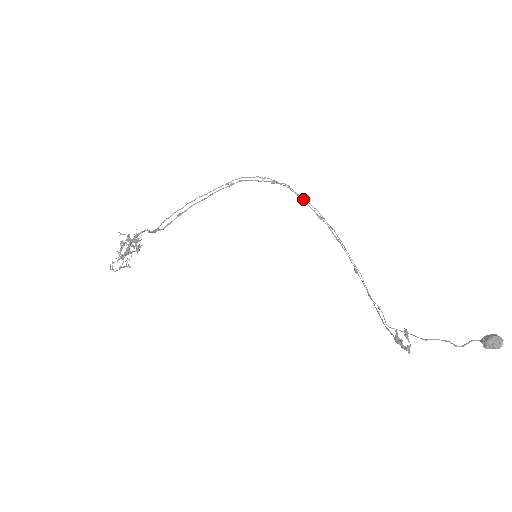
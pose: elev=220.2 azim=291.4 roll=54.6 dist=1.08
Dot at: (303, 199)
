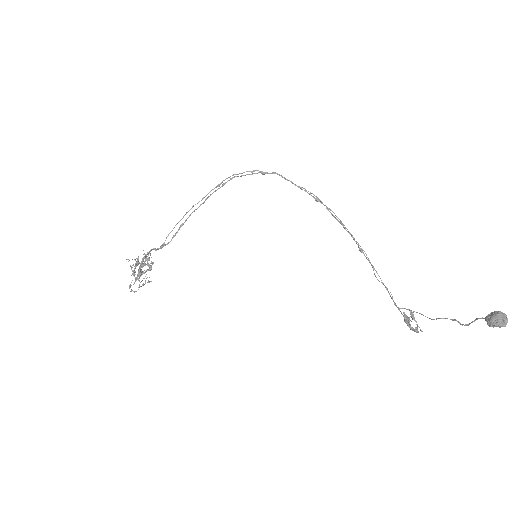
Dot at: (295, 185)
